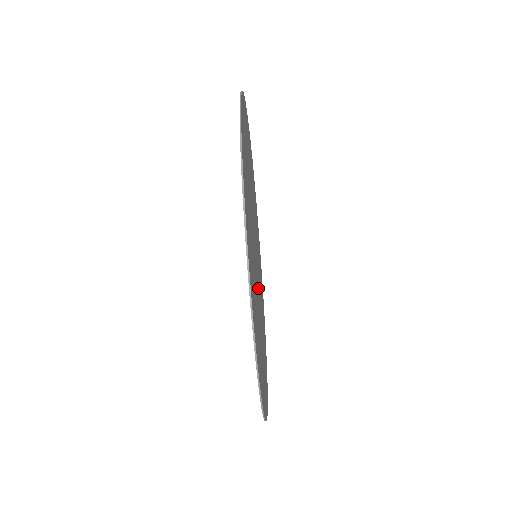
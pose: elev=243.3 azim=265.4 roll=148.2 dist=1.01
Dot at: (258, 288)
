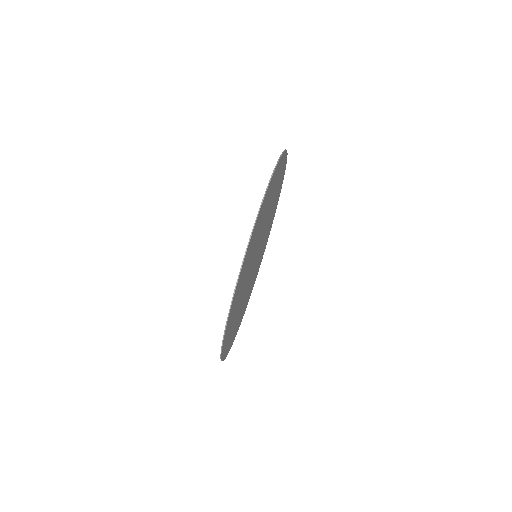
Dot at: (257, 247)
